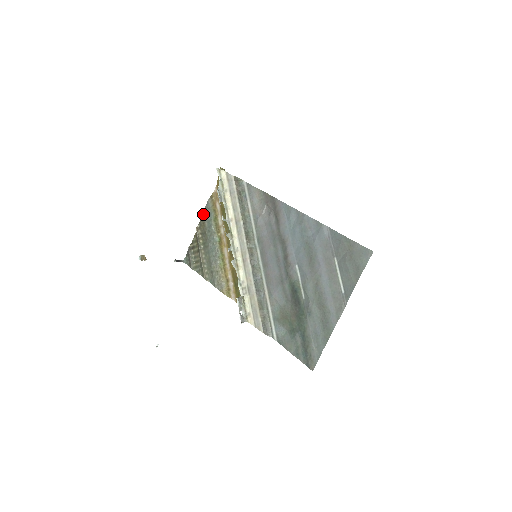
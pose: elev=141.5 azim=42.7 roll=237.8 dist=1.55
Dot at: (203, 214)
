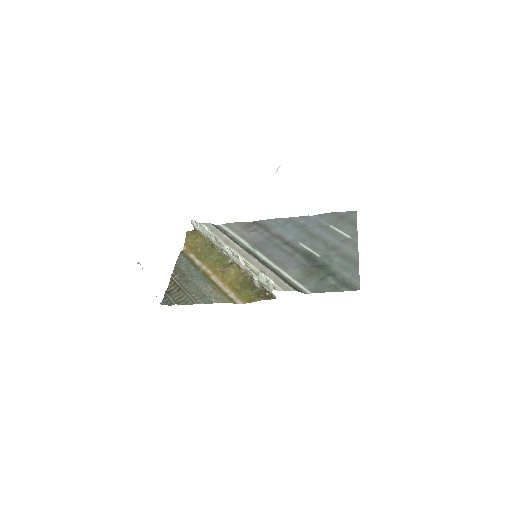
Dot at: (176, 264)
